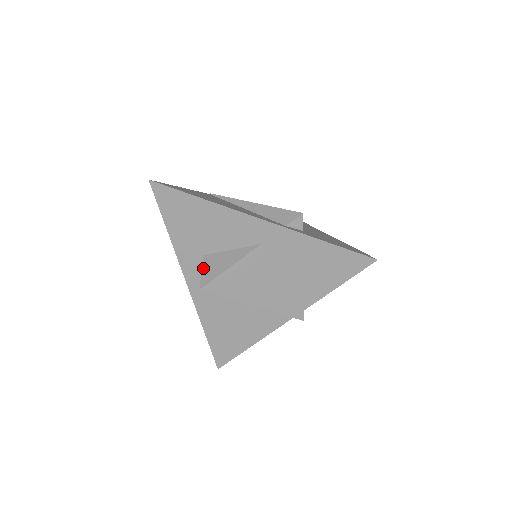
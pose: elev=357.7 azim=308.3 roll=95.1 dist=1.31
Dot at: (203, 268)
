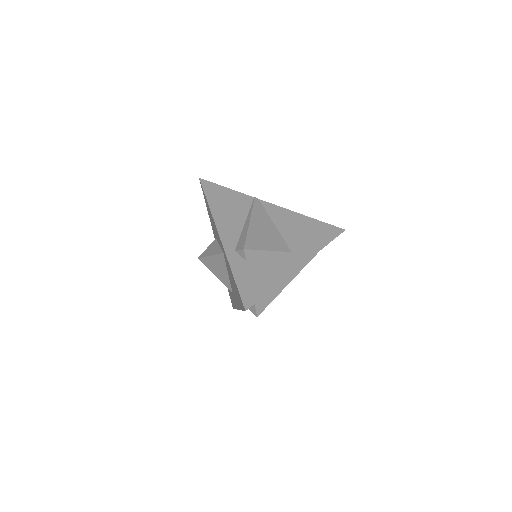
Dot at: (209, 246)
